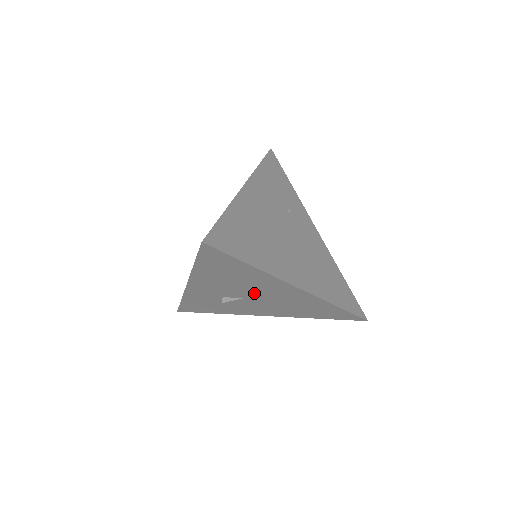
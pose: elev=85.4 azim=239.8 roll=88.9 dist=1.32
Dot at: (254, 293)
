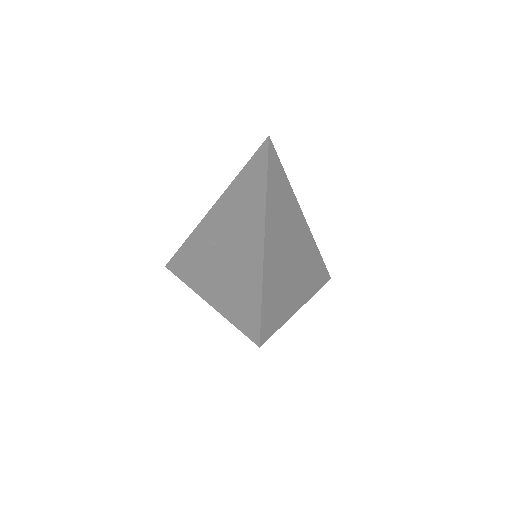
Dot at: (234, 237)
